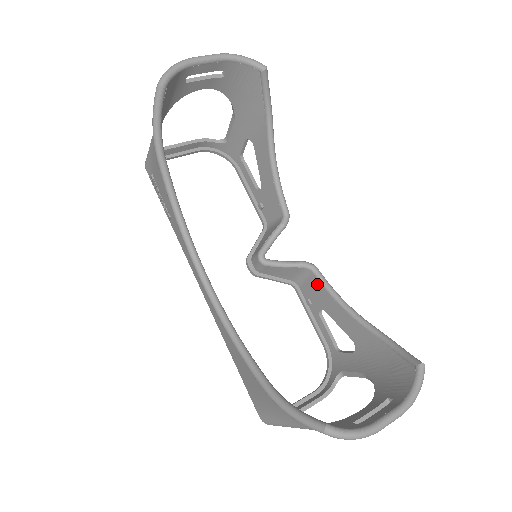
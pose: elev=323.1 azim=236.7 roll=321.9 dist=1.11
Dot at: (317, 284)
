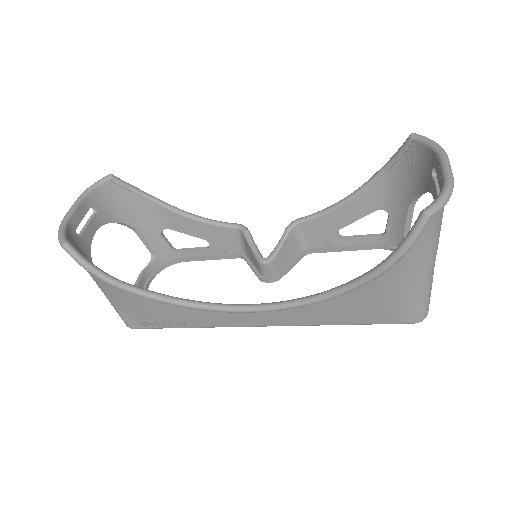
Dot at: (312, 224)
